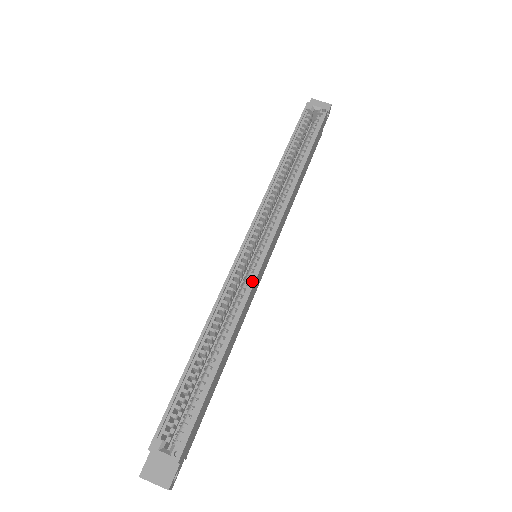
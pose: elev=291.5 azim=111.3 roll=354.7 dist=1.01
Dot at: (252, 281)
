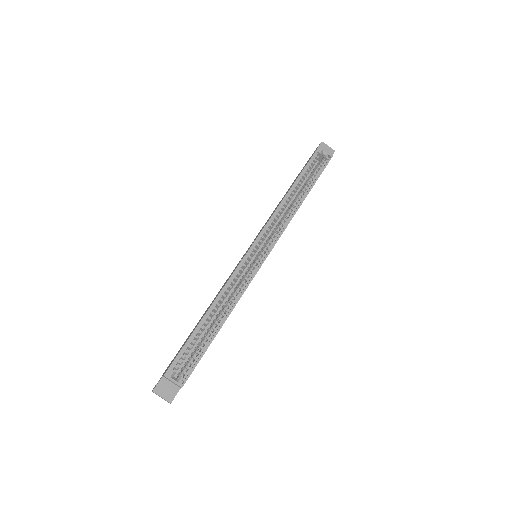
Dot at: (252, 276)
